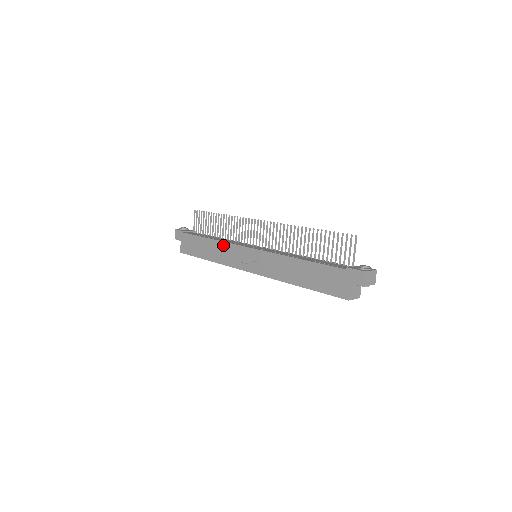
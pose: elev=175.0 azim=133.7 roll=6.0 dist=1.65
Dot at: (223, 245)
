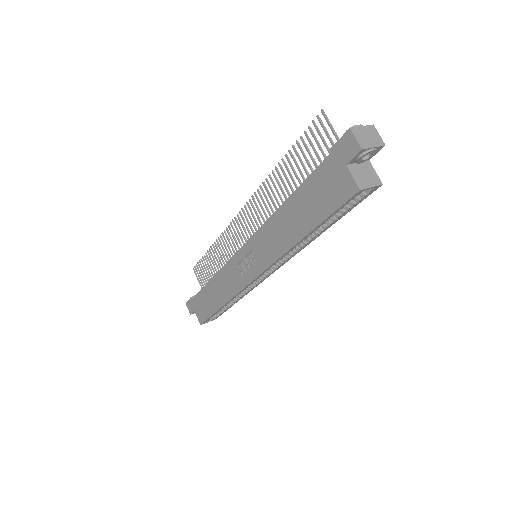
Dot at: (221, 274)
